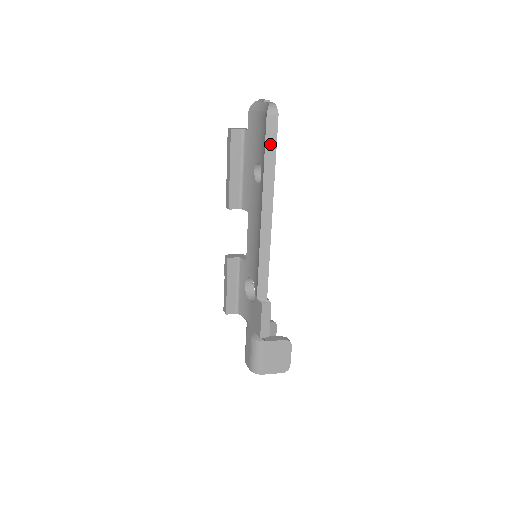
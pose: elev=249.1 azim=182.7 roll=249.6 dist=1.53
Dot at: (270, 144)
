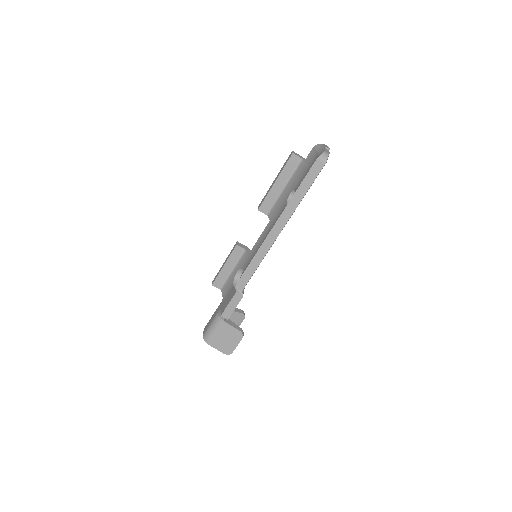
Dot at: (308, 181)
